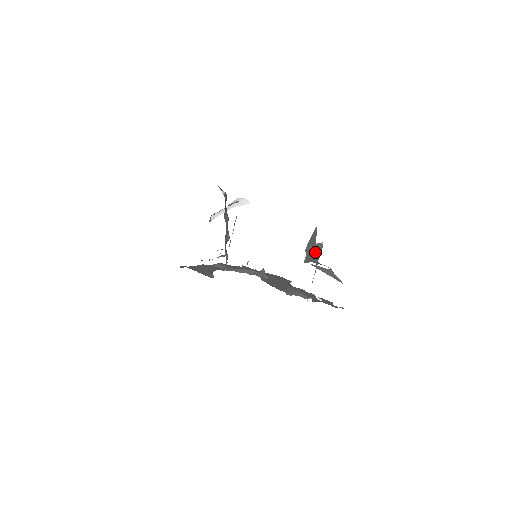
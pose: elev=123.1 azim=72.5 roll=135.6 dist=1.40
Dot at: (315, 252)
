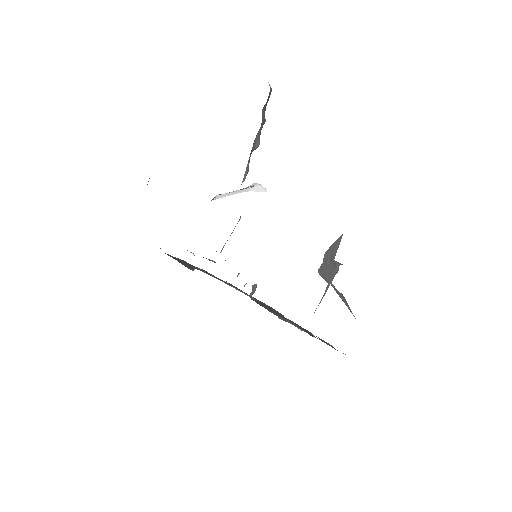
Dot at: (331, 269)
